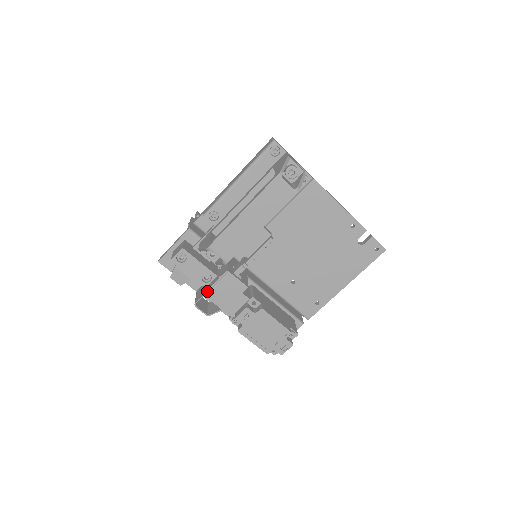
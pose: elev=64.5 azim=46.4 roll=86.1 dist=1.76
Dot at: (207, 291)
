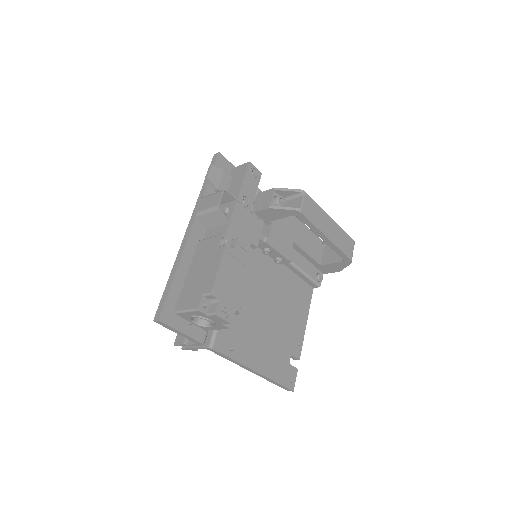
Dot at: (241, 202)
